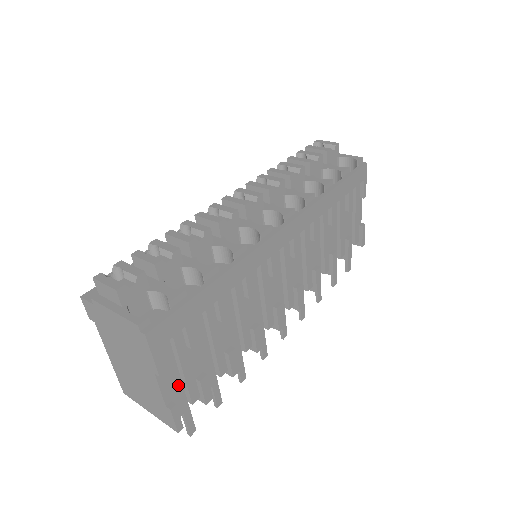
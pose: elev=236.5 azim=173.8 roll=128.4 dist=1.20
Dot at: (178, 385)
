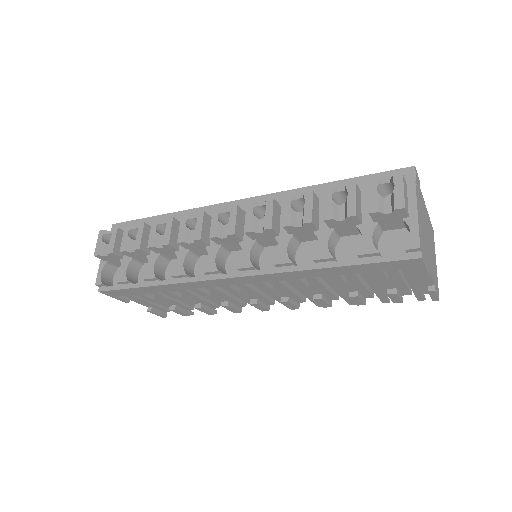
Dot at: occluded
